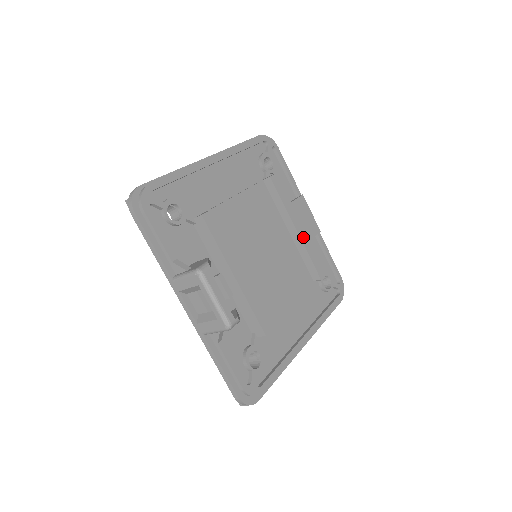
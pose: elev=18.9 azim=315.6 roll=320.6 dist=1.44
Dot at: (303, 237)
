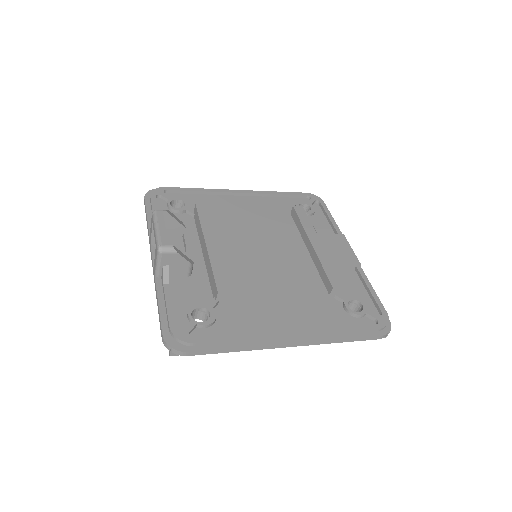
Dot at: (320, 251)
